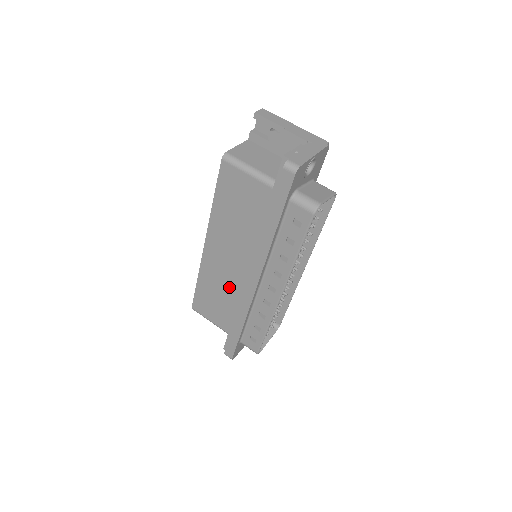
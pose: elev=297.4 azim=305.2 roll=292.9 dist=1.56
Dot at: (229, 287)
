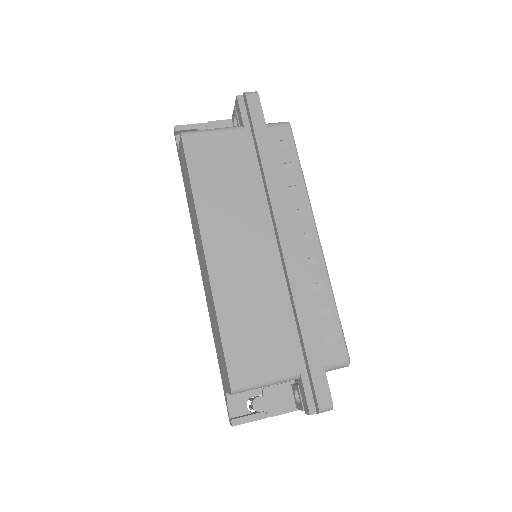
Dot at: (262, 287)
